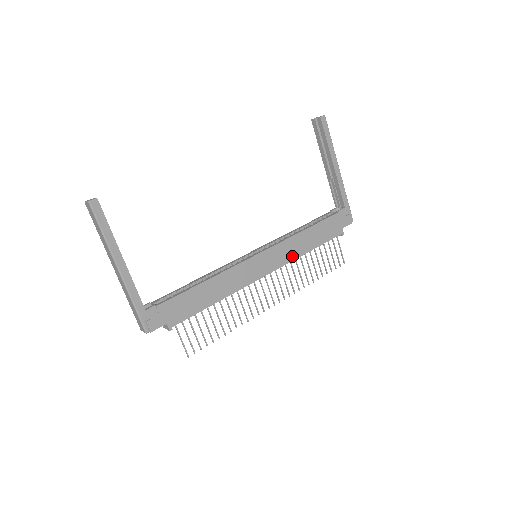
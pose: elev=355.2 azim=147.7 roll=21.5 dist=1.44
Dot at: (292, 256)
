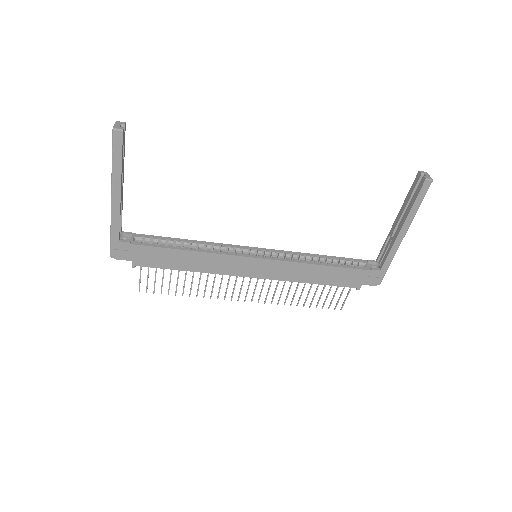
Dot at: (290, 277)
